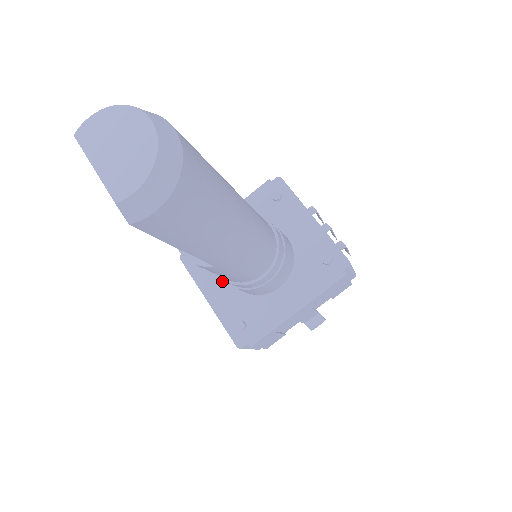
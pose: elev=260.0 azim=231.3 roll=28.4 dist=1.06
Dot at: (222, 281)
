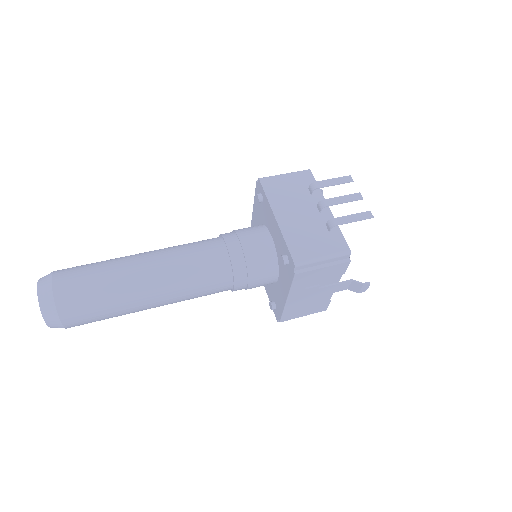
Dot at: occluded
